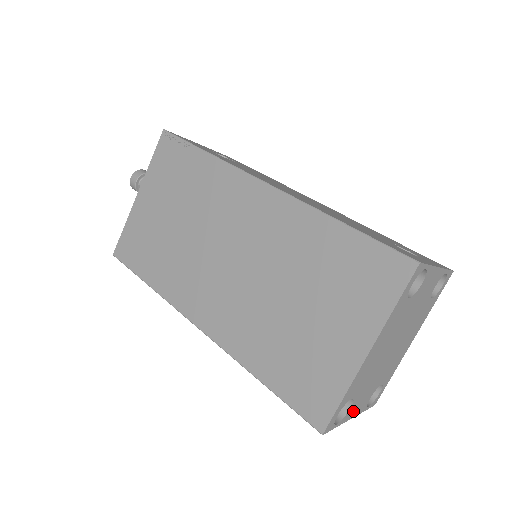
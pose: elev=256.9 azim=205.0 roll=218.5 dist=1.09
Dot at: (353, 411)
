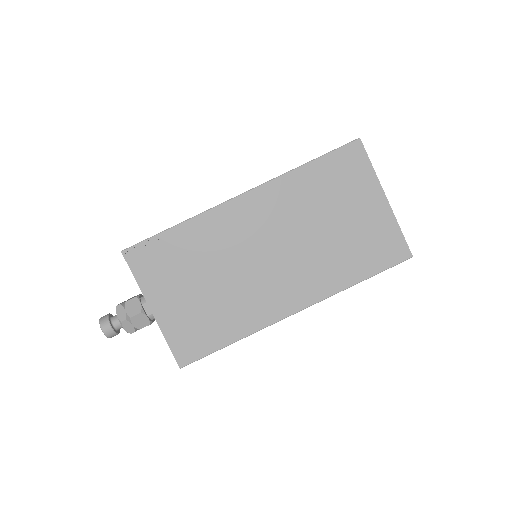
Dot at: occluded
